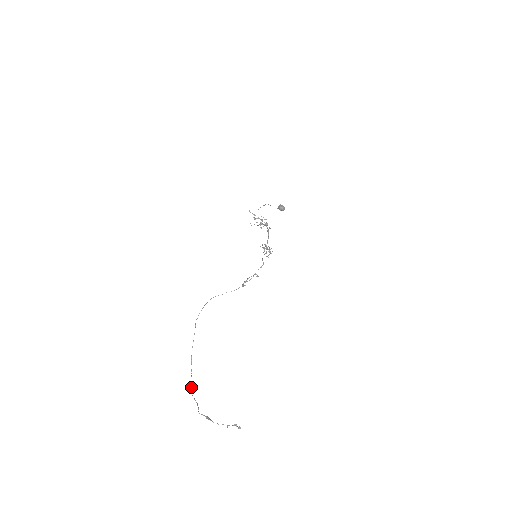
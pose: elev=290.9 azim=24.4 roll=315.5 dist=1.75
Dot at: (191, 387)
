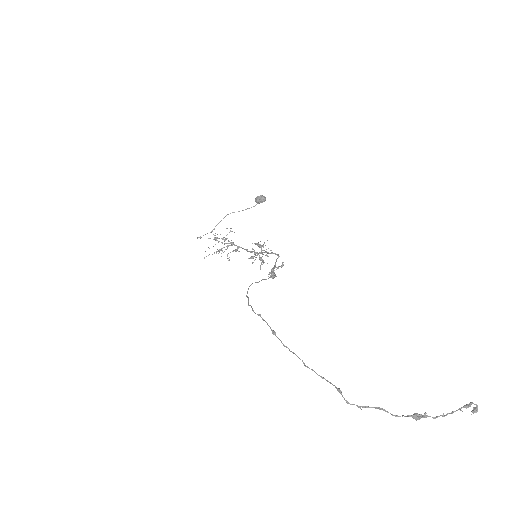
Dot at: (337, 388)
